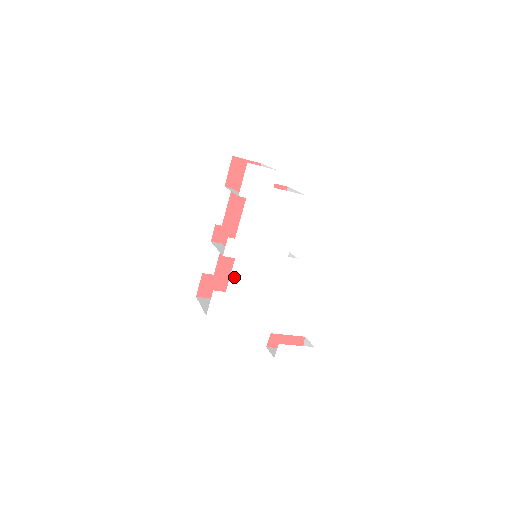
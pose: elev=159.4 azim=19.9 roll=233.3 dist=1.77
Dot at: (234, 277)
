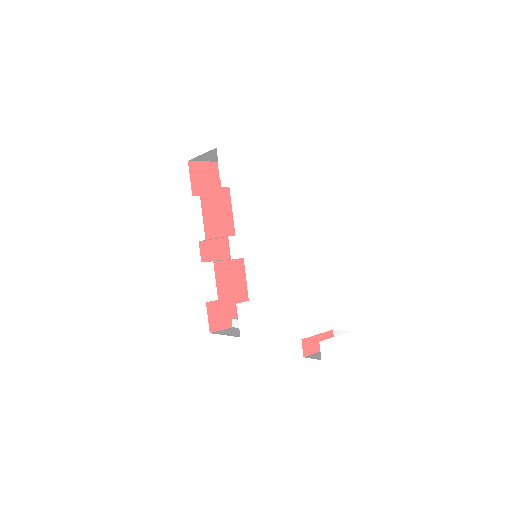
Dot at: (250, 280)
